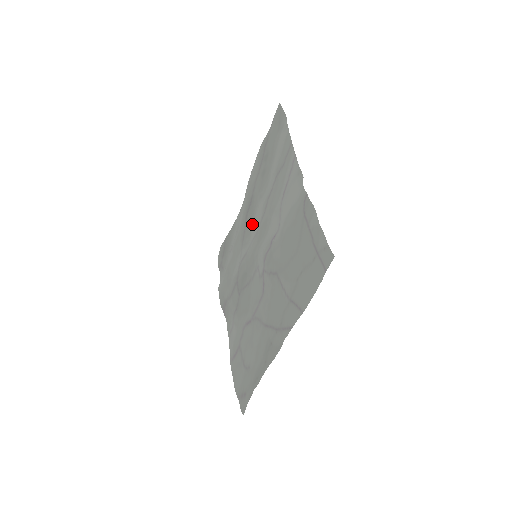
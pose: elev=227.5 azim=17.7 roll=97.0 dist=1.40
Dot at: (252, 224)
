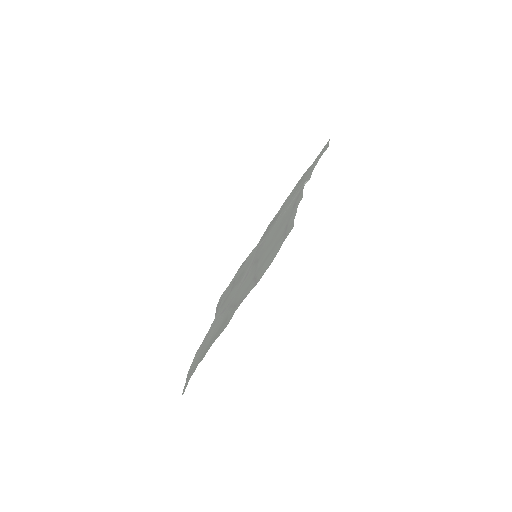
Dot at: occluded
